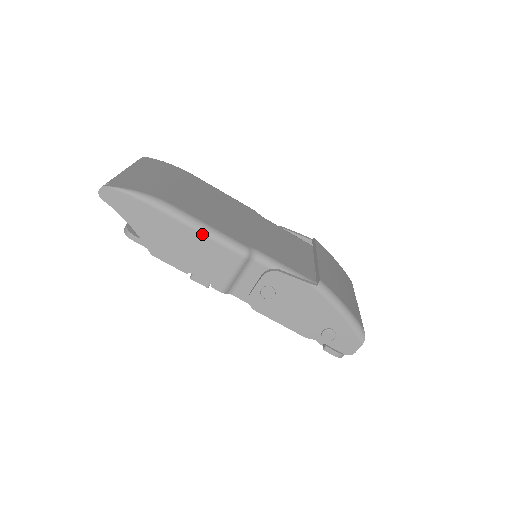
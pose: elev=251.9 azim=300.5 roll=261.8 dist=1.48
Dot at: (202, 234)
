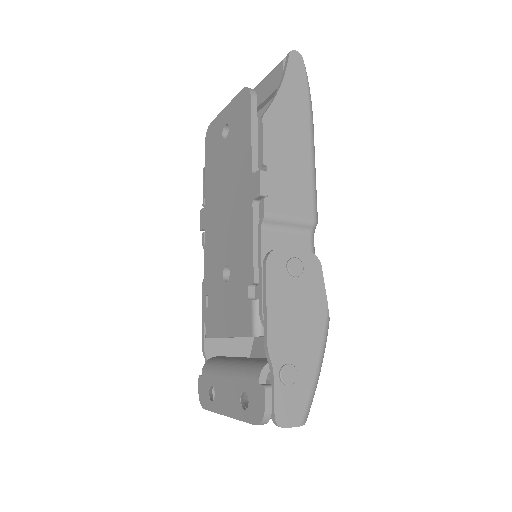
Dot at: (312, 166)
